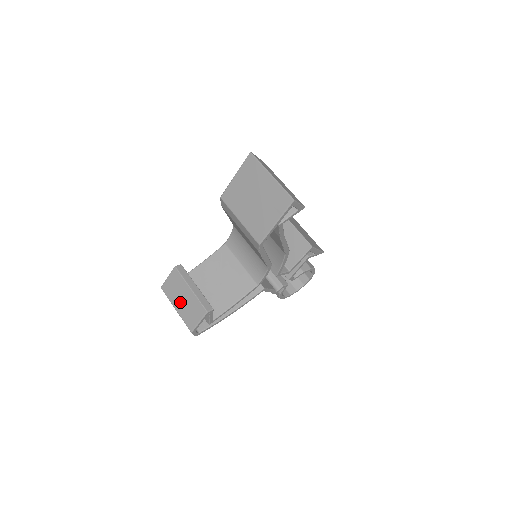
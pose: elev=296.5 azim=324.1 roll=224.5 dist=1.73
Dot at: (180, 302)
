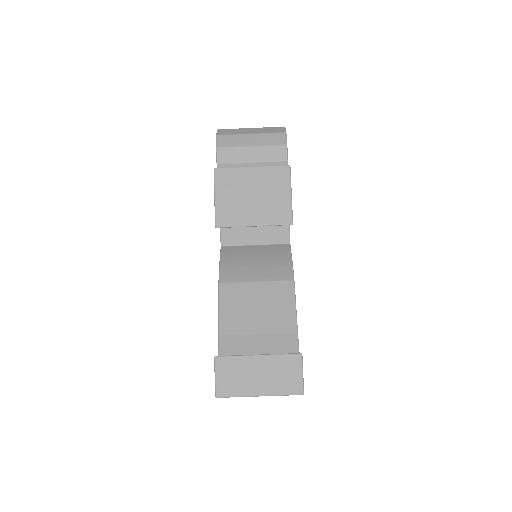
Dot at: occluded
